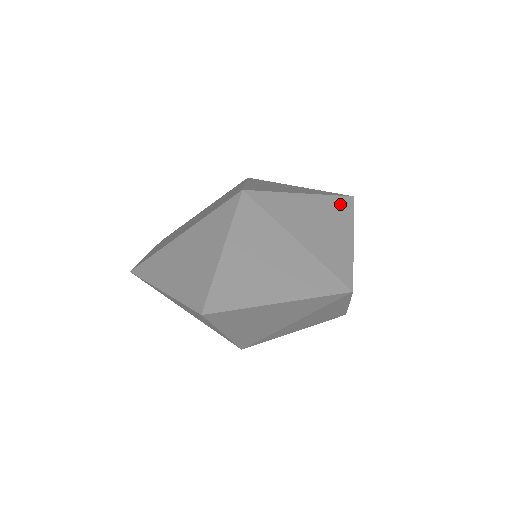
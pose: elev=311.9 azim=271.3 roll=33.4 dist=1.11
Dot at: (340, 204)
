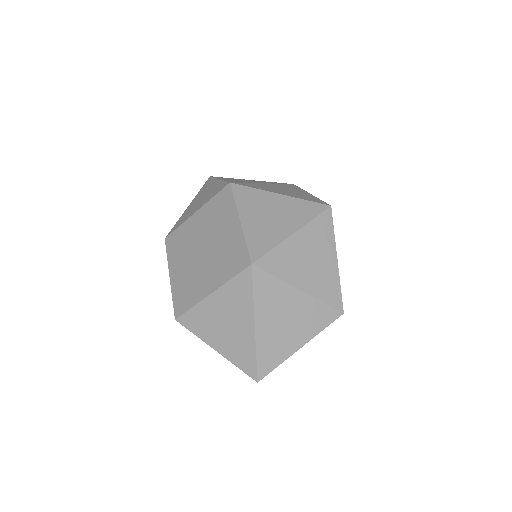
Dot at: (322, 225)
